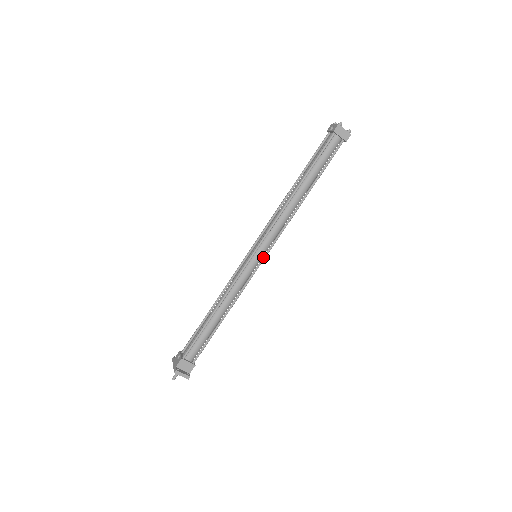
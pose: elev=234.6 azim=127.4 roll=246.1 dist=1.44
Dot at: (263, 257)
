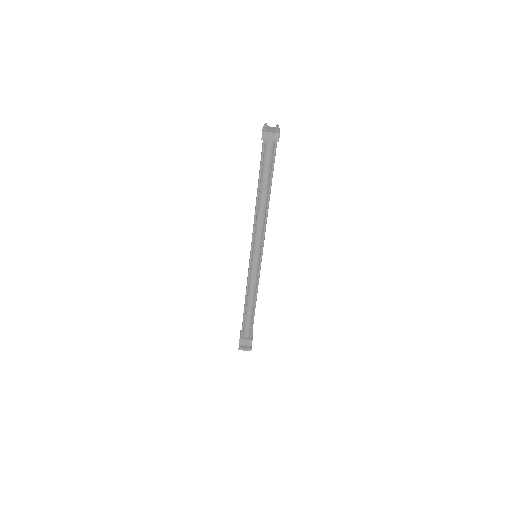
Dot at: (260, 257)
